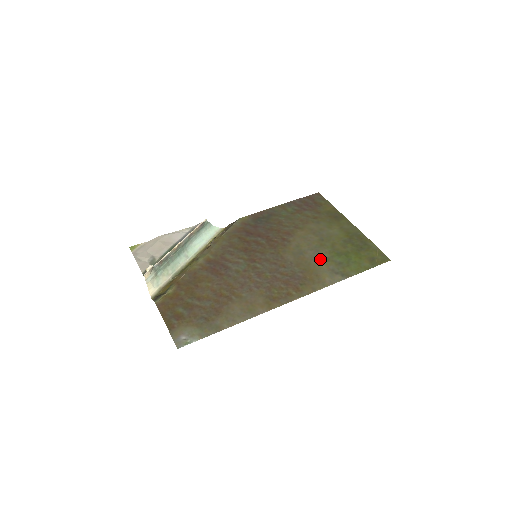
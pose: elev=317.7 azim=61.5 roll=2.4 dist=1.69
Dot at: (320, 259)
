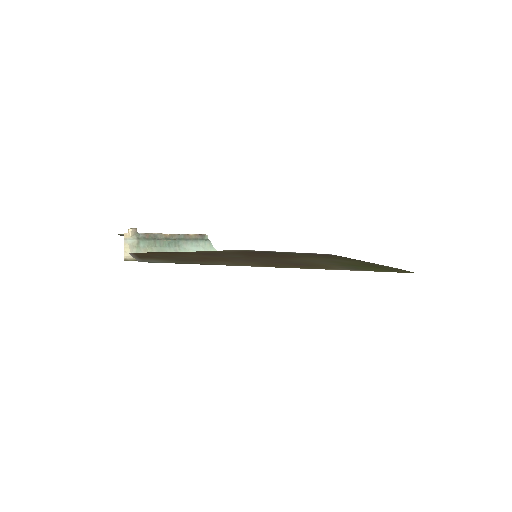
Dot at: (331, 264)
